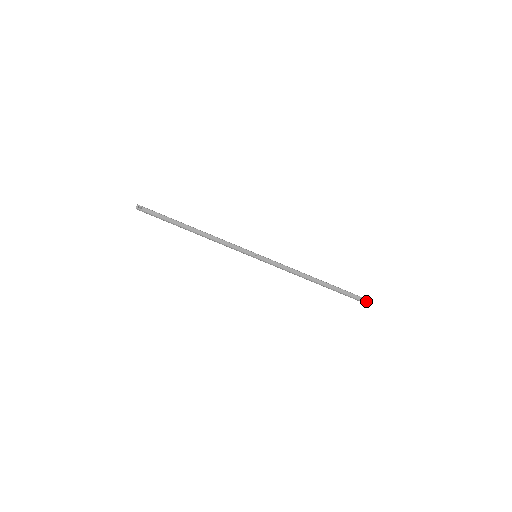
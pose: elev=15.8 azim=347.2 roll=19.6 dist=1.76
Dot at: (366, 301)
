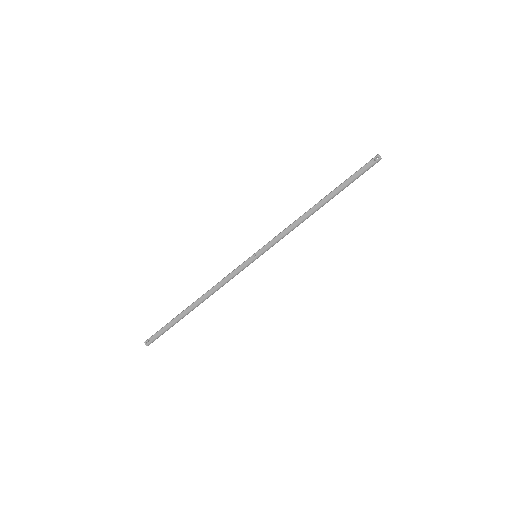
Dot at: occluded
